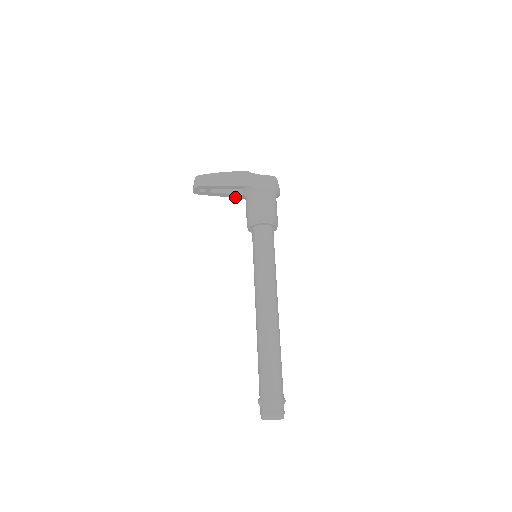
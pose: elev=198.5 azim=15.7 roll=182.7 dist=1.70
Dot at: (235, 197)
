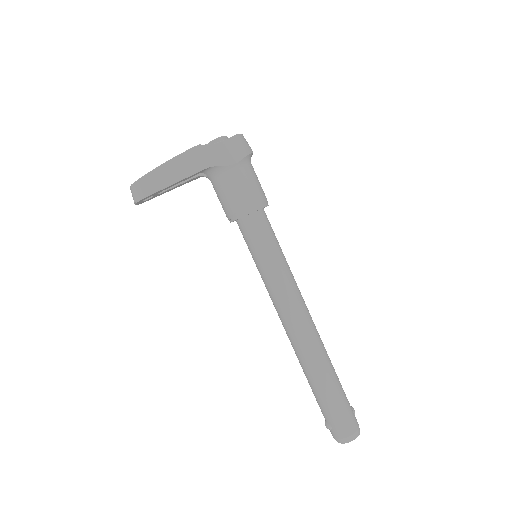
Dot at: (193, 179)
